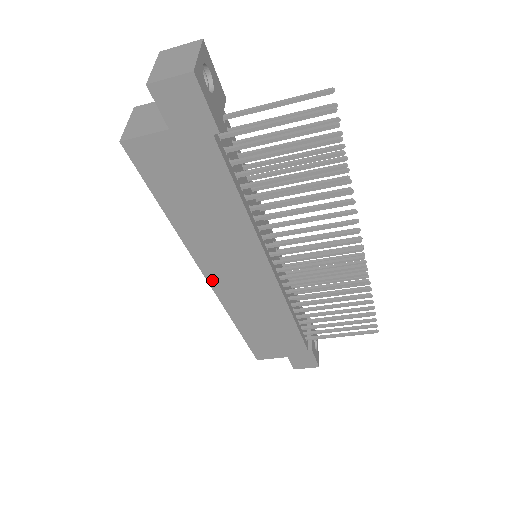
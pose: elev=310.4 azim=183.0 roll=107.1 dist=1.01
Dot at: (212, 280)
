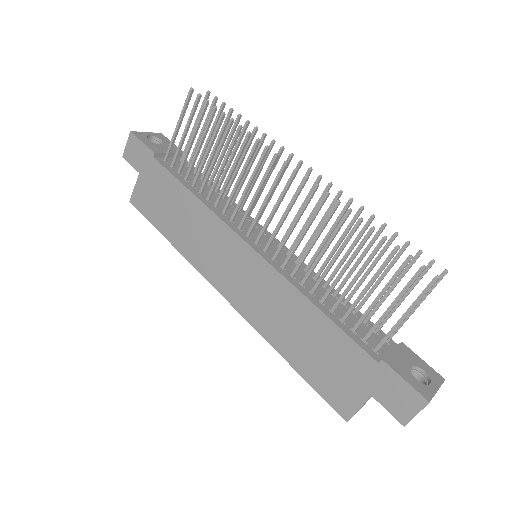
Dot at: (224, 293)
